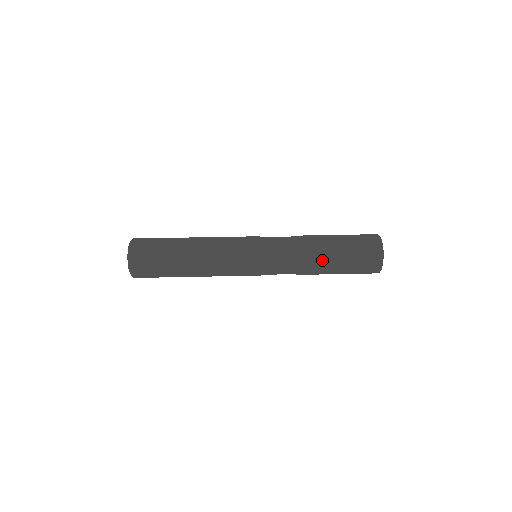
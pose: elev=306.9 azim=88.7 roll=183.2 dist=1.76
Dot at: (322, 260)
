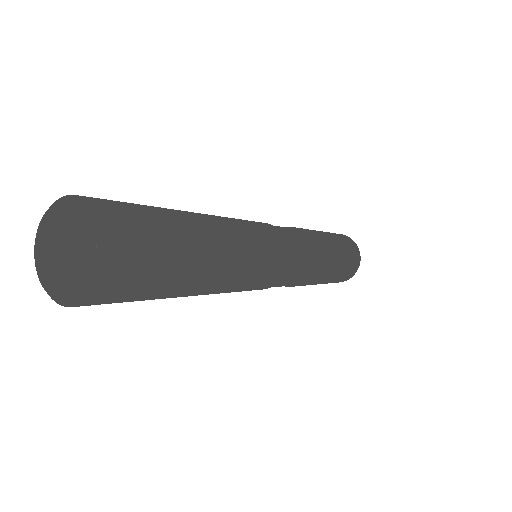
Dot at: (330, 250)
